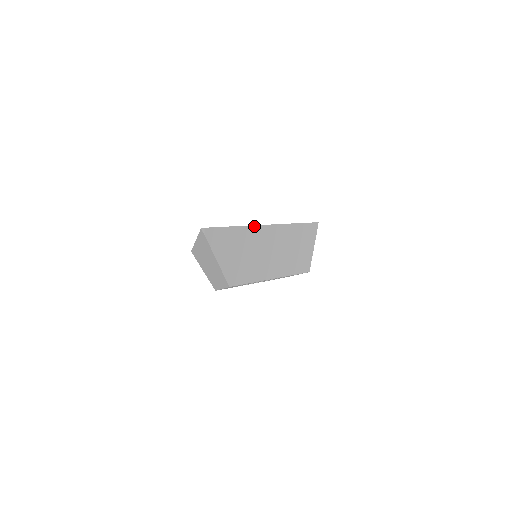
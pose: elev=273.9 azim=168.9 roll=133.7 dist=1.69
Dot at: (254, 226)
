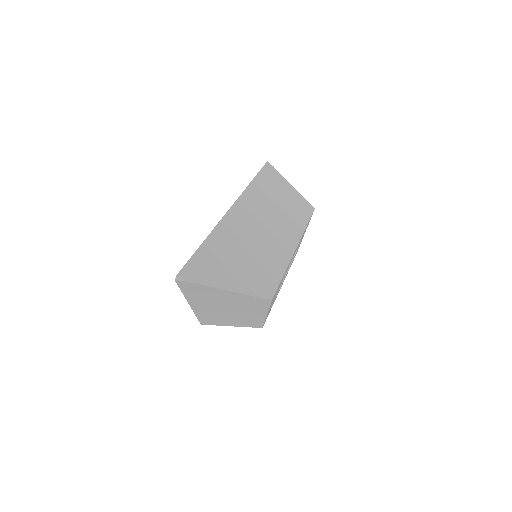
Dot at: (220, 222)
